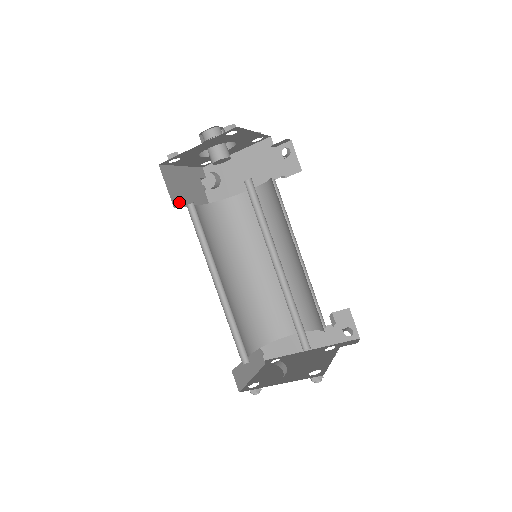
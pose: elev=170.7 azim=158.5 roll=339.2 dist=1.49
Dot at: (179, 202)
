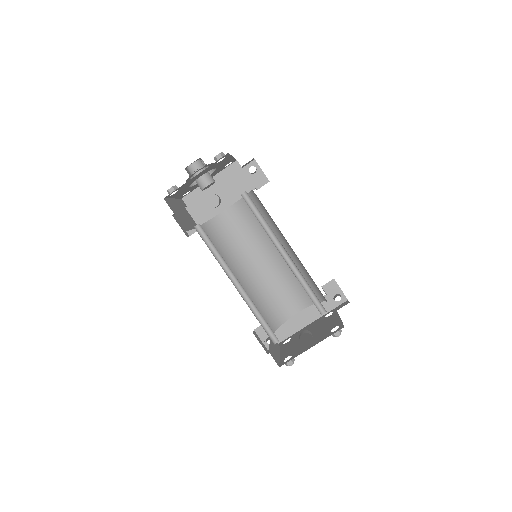
Dot at: (186, 226)
